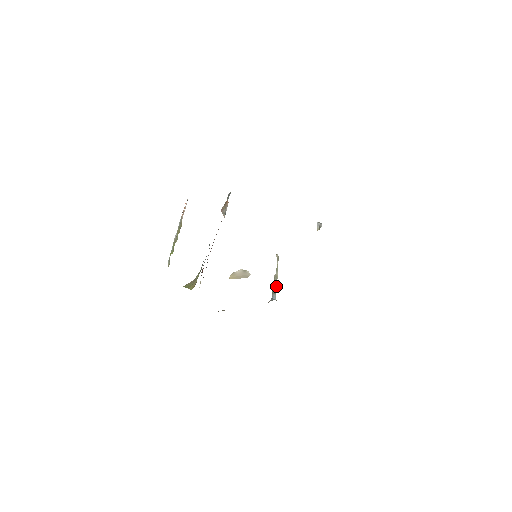
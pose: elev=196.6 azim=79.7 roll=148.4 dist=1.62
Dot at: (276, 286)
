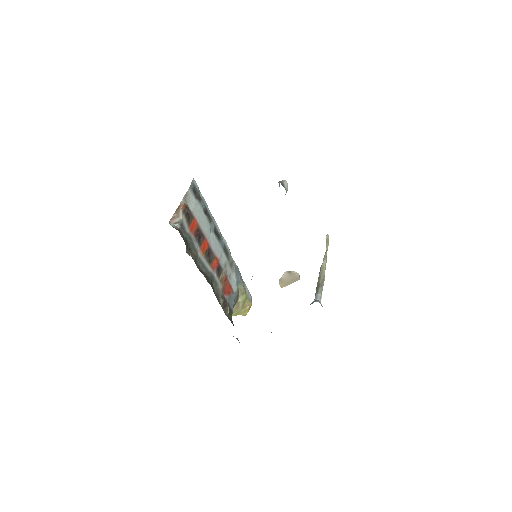
Dot at: (321, 281)
